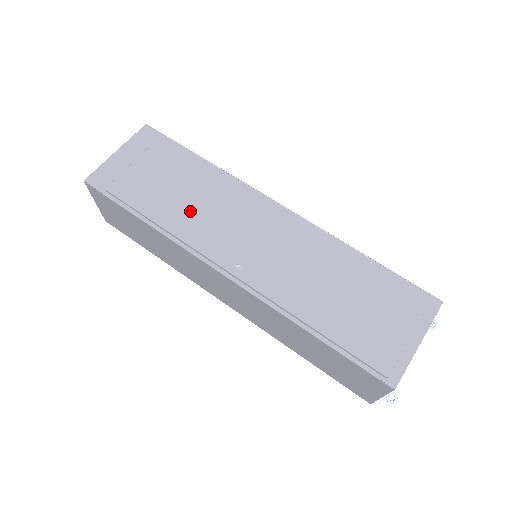
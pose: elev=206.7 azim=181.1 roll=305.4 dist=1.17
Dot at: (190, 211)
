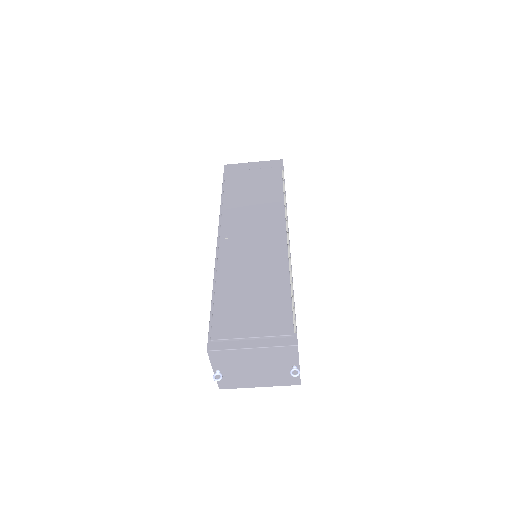
Dot at: (243, 203)
